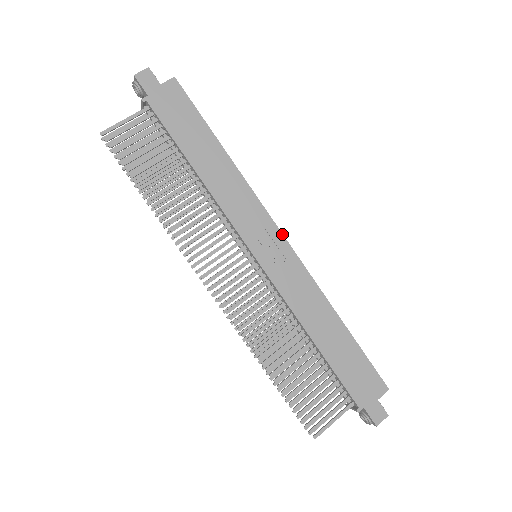
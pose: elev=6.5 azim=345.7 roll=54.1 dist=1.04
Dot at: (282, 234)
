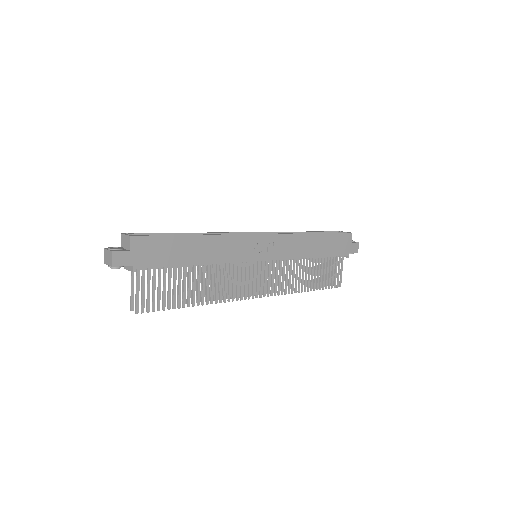
Dot at: (261, 234)
